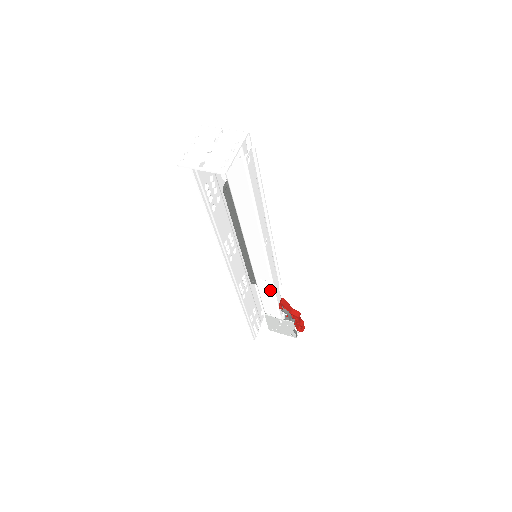
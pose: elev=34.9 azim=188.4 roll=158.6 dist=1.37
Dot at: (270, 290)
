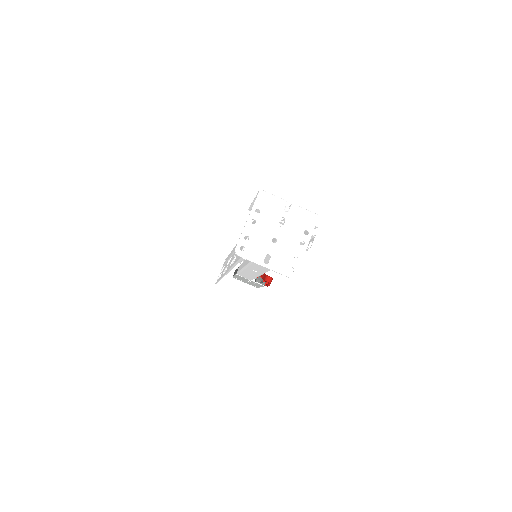
Dot at: (257, 274)
